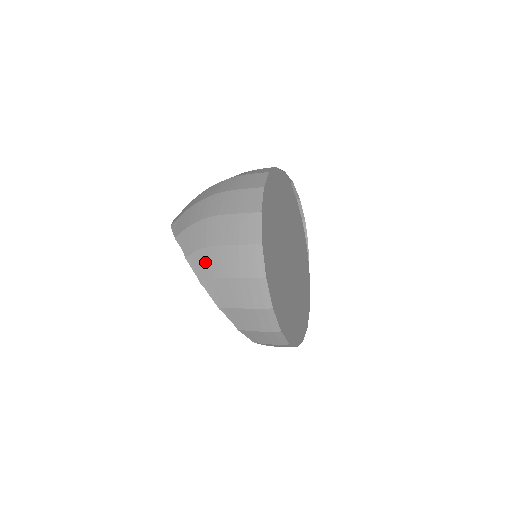
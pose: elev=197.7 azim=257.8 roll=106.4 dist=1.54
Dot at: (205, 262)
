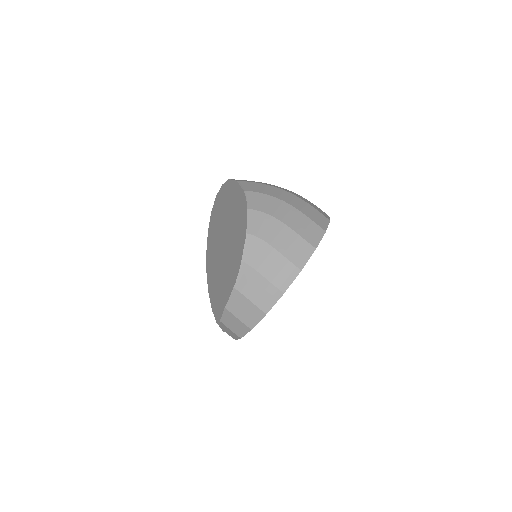
Dot at: (263, 224)
